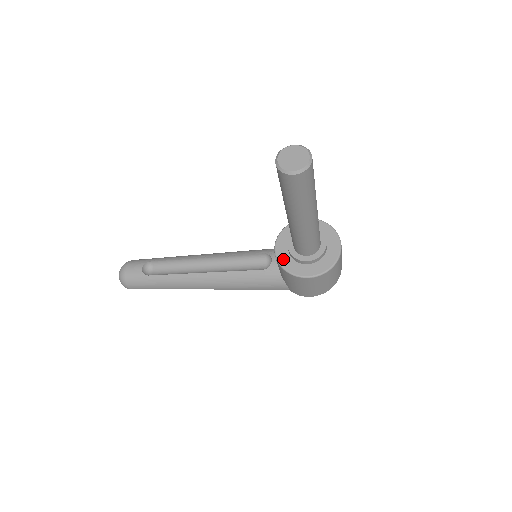
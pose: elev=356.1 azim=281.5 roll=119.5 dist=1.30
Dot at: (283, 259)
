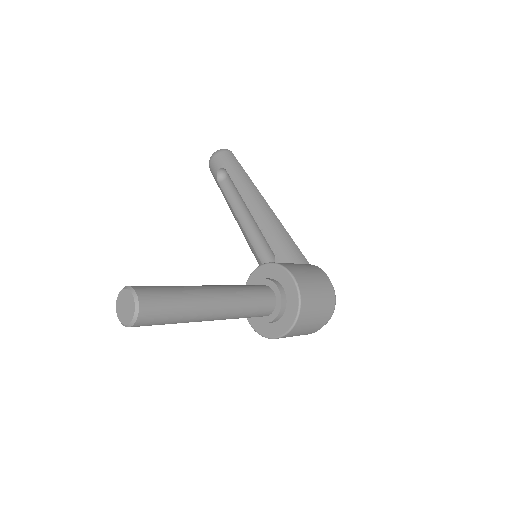
Dot at: occluded
